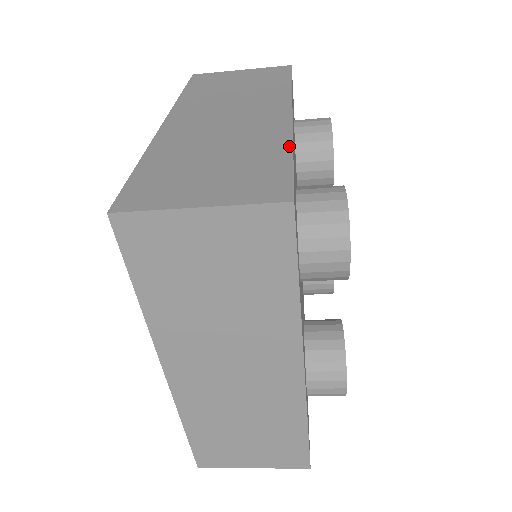
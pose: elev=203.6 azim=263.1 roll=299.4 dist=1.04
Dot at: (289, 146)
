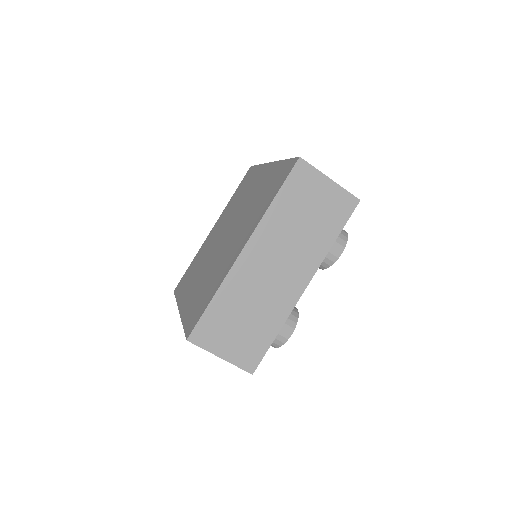
Dot at: occluded
